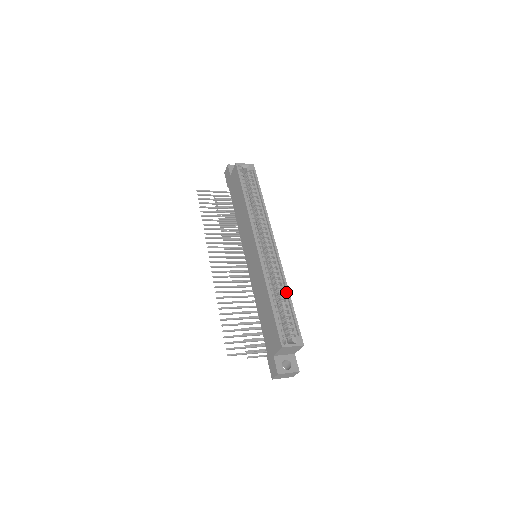
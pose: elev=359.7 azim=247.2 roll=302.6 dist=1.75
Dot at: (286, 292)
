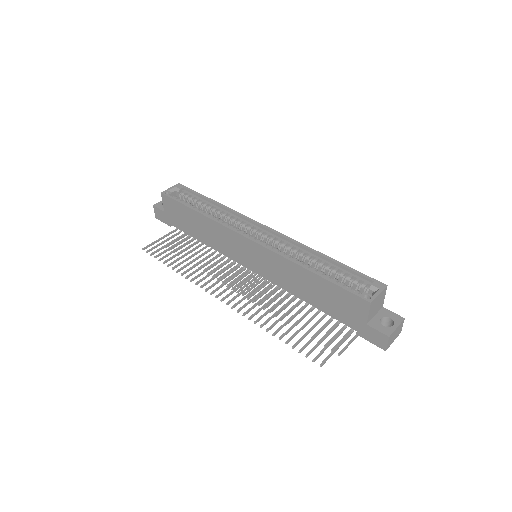
Dot at: (319, 256)
